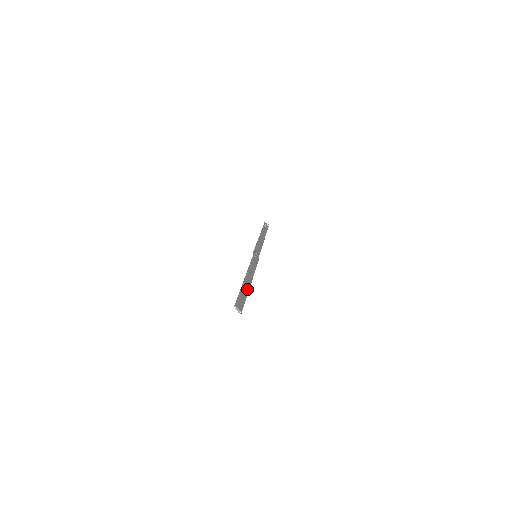
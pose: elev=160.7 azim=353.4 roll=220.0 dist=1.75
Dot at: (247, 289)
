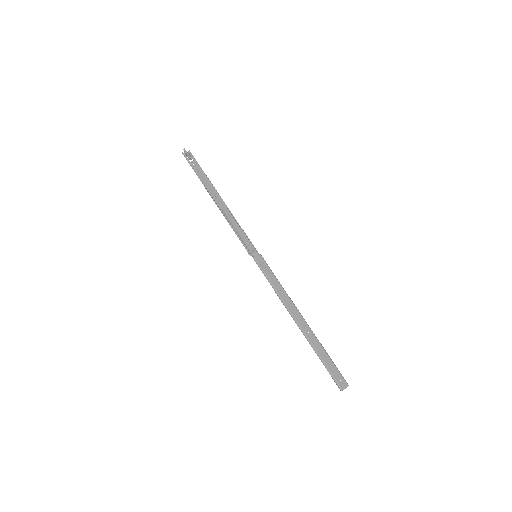
Dot at: (315, 341)
